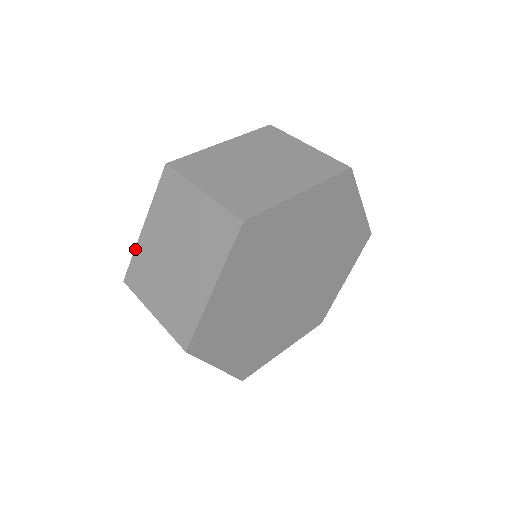
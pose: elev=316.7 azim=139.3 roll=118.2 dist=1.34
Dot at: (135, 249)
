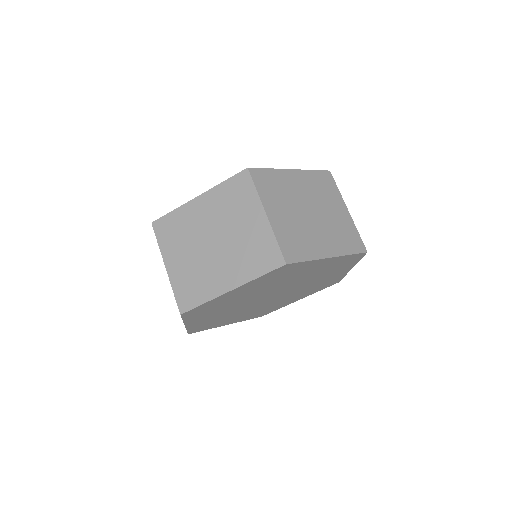
Dot at: occluded
